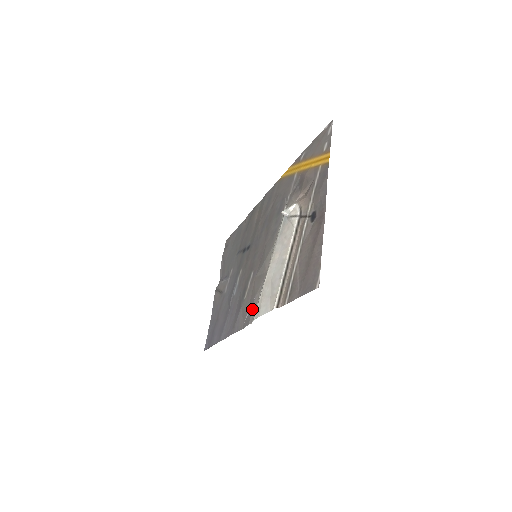
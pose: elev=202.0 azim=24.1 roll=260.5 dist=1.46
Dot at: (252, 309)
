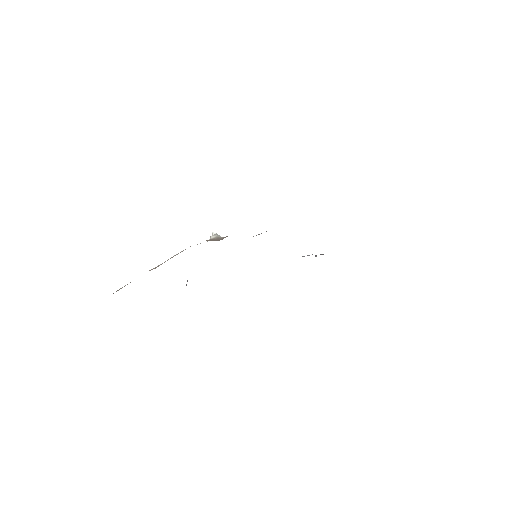
Dot at: occluded
